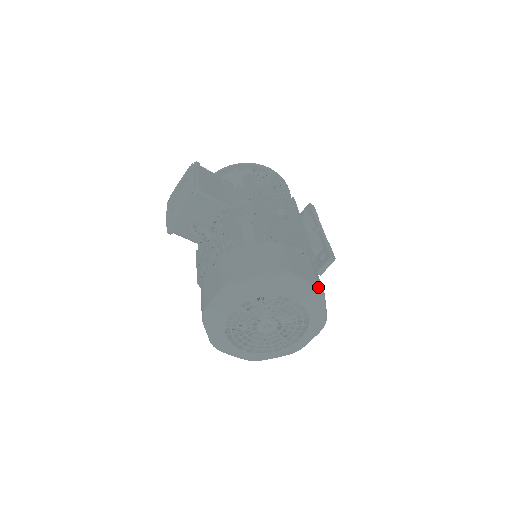
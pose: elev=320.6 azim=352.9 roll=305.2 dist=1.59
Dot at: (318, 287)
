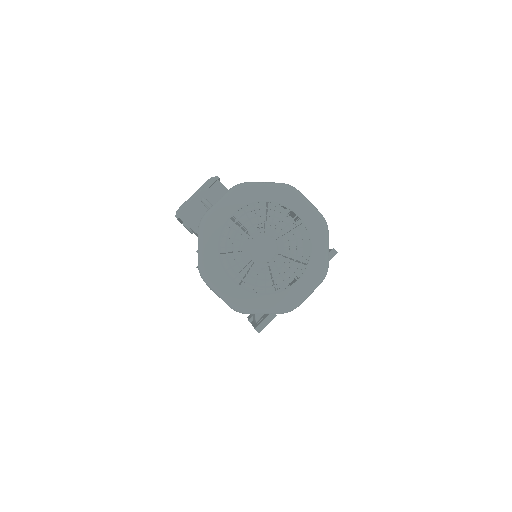
Dot at: occluded
